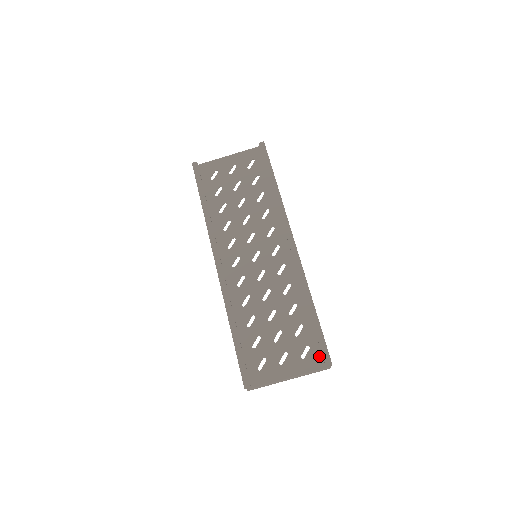
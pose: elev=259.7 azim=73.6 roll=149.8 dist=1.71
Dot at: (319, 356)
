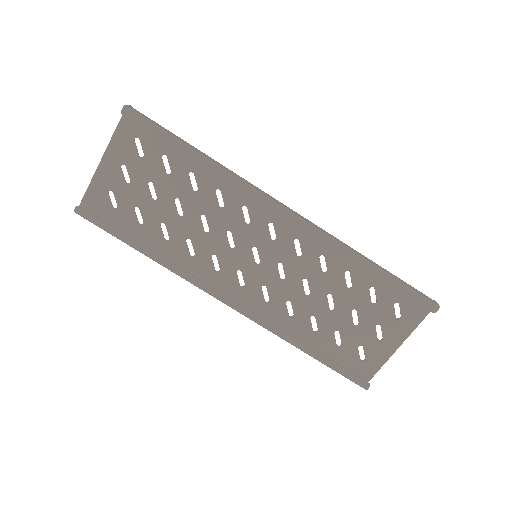
Dot at: (415, 304)
